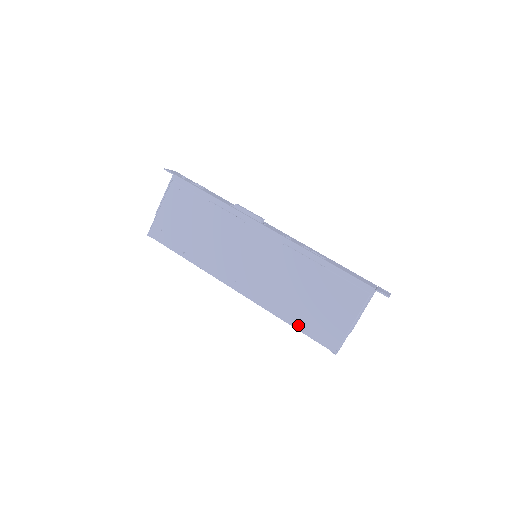
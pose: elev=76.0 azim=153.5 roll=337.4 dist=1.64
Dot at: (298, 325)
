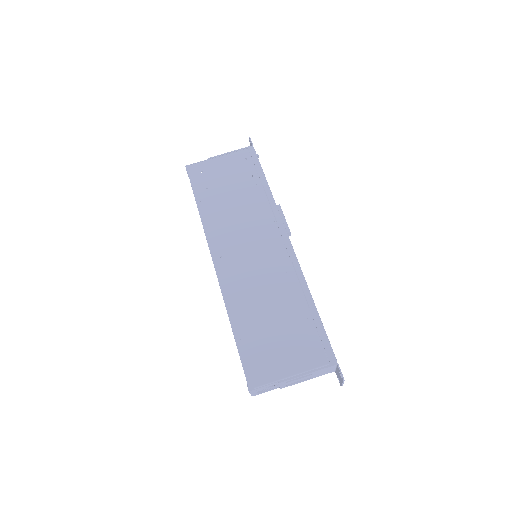
Dot at: (240, 336)
